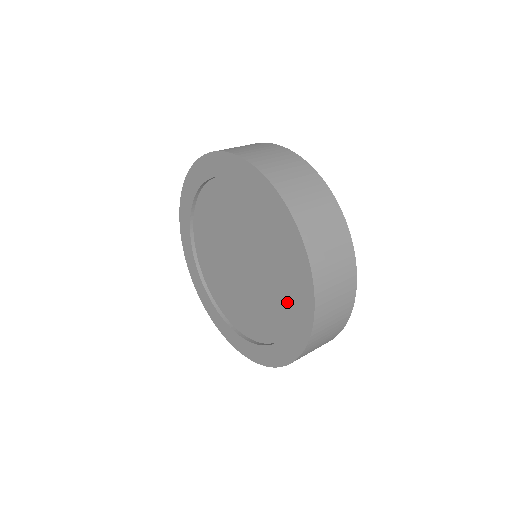
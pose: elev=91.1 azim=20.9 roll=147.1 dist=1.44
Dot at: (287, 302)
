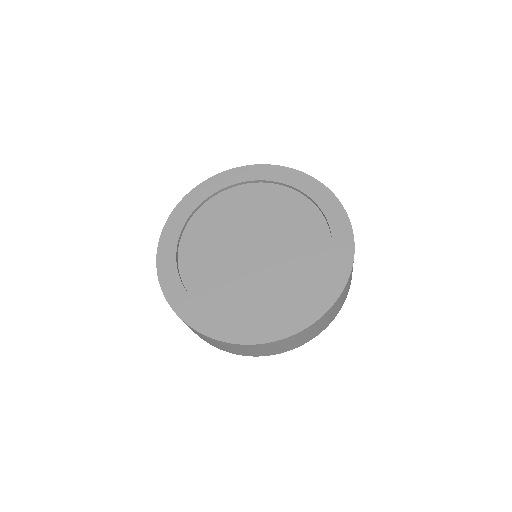
Dot at: (318, 234)
